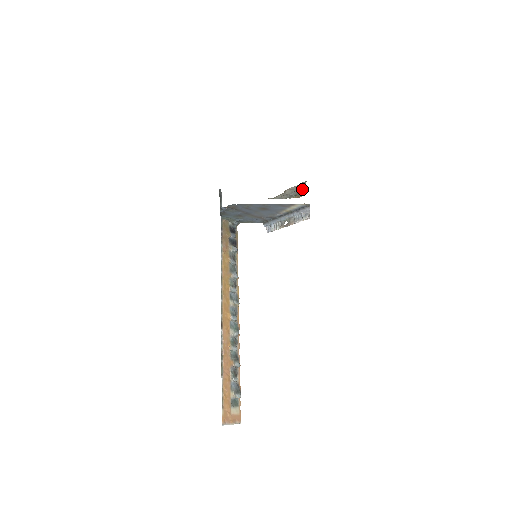
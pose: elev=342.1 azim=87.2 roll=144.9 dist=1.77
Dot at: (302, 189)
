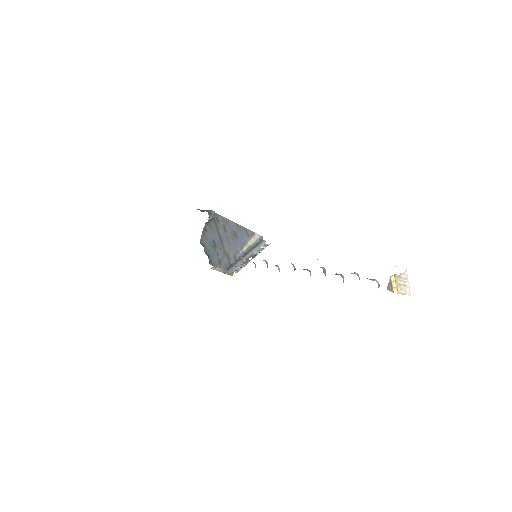
Dot at: occluded
